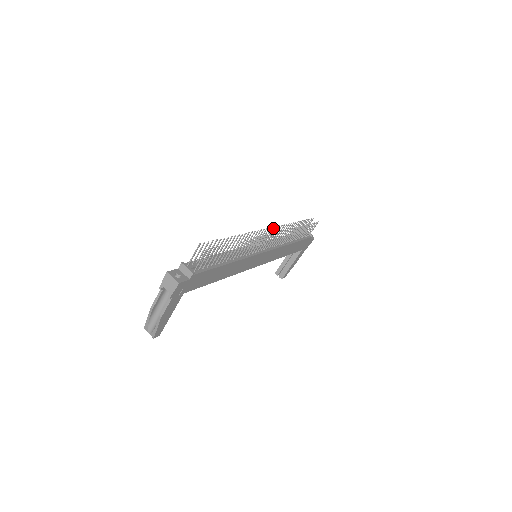
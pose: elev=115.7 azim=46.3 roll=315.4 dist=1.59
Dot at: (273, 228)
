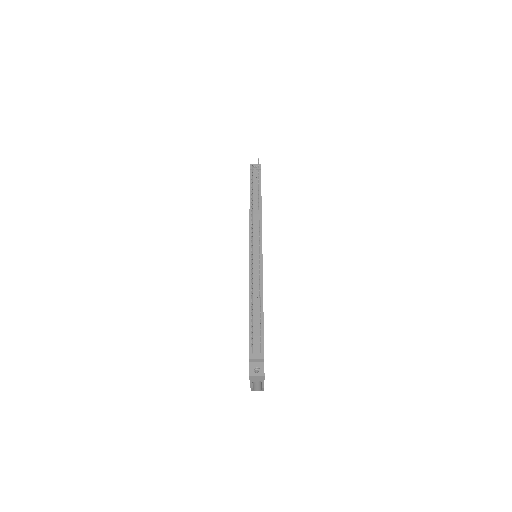
Dot at: (251, 229)
